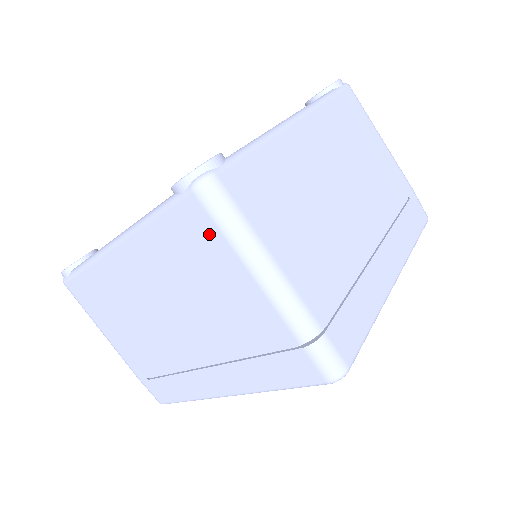
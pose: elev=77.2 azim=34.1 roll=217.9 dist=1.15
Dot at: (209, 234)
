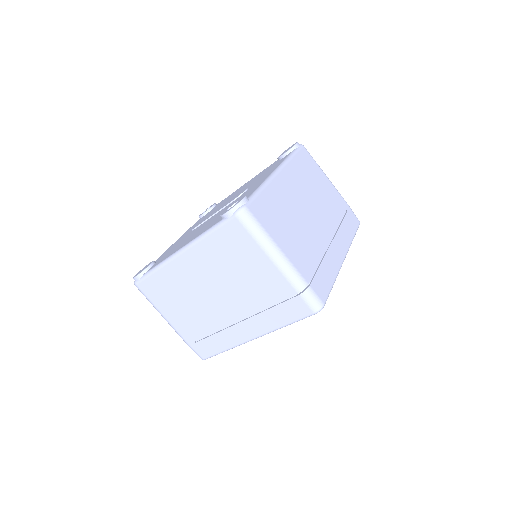
Dot at: (244, 239)
